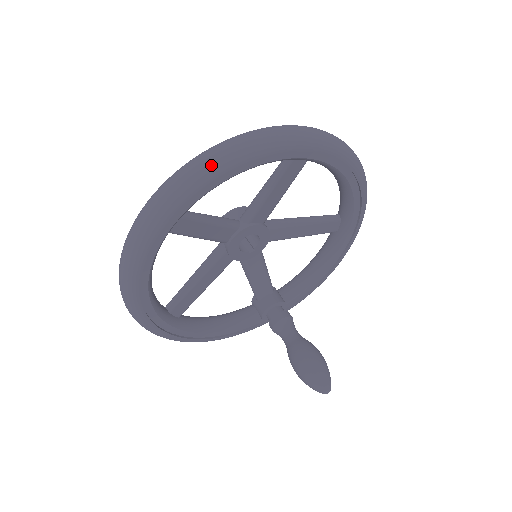
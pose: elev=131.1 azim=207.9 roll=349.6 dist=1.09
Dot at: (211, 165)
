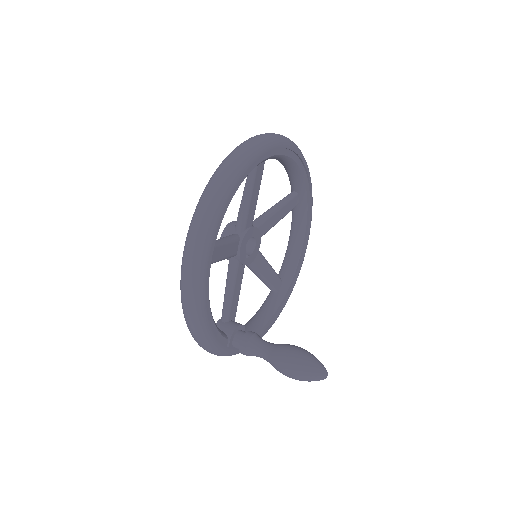
Dot at: (294, 143)
